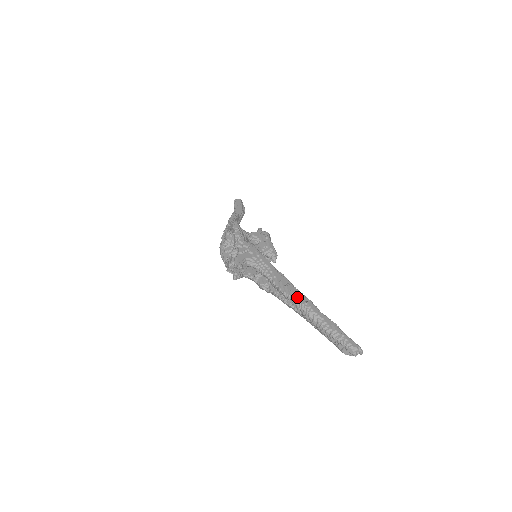
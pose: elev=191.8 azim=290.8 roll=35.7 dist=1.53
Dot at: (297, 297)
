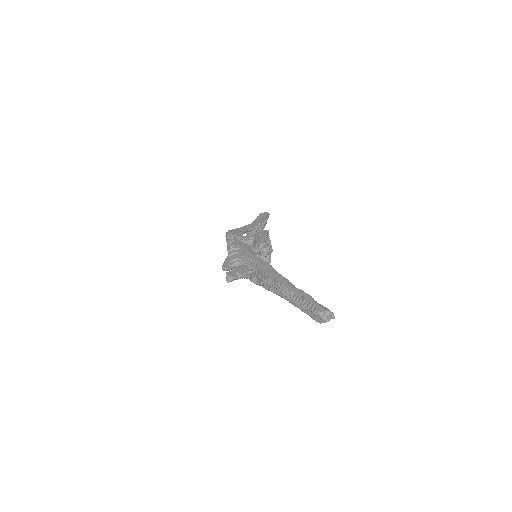
Dot at: (272, 280)
